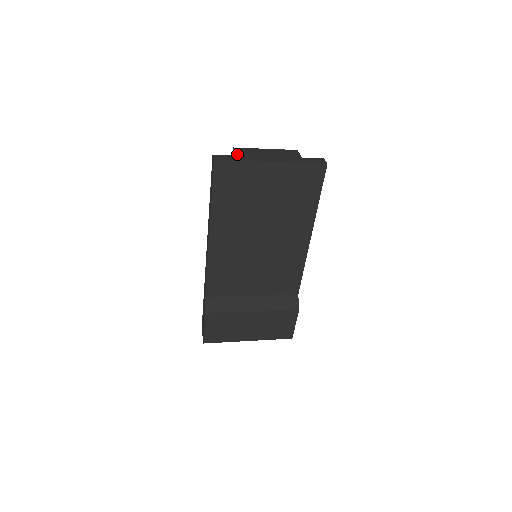
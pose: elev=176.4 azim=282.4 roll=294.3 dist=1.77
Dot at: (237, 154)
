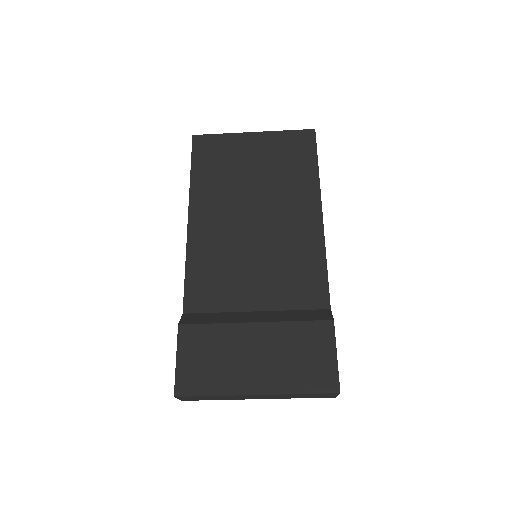
Dot at: occluded
